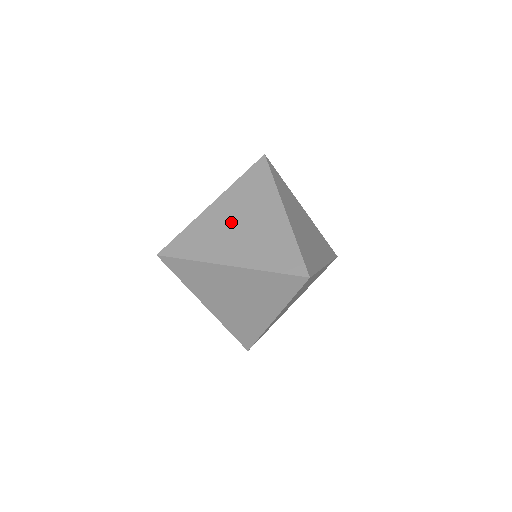
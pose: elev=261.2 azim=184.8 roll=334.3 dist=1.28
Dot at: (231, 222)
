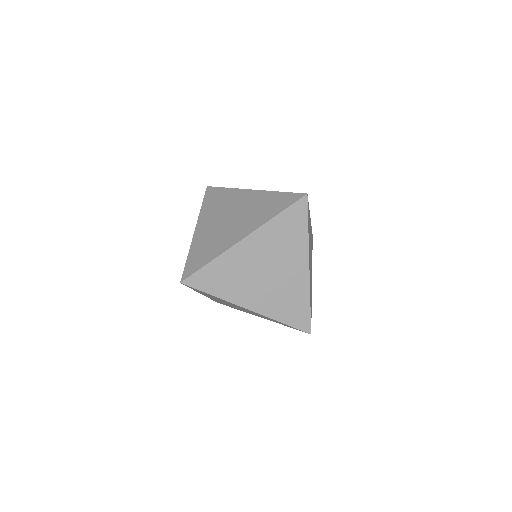
Dot at: (259, 266)
